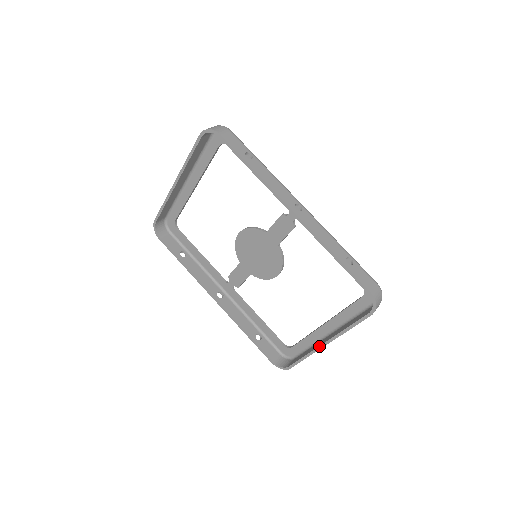
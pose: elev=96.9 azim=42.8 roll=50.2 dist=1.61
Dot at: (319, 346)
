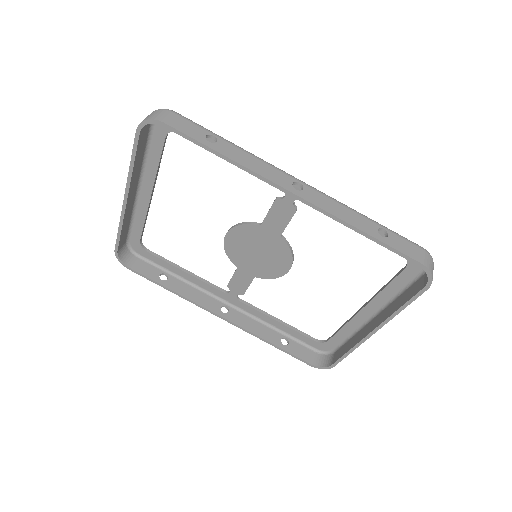
Dot at: (365, 336)
